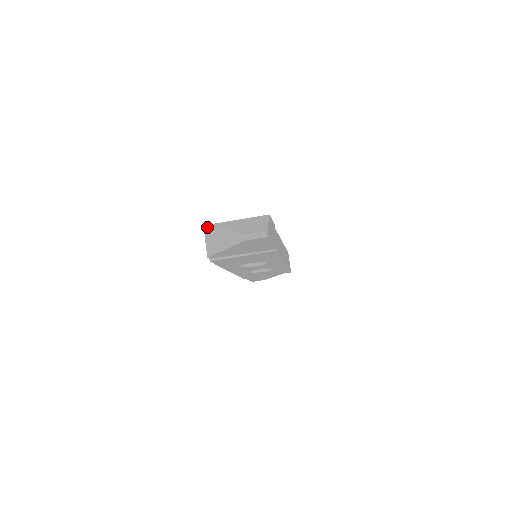
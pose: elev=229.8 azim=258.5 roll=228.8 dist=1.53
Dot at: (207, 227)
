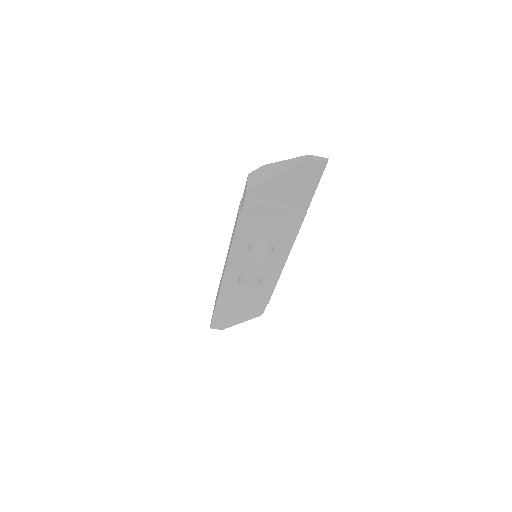
Dot at: (254, 170)
